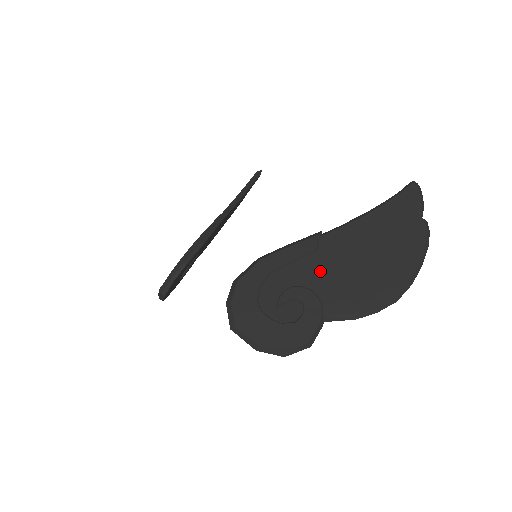
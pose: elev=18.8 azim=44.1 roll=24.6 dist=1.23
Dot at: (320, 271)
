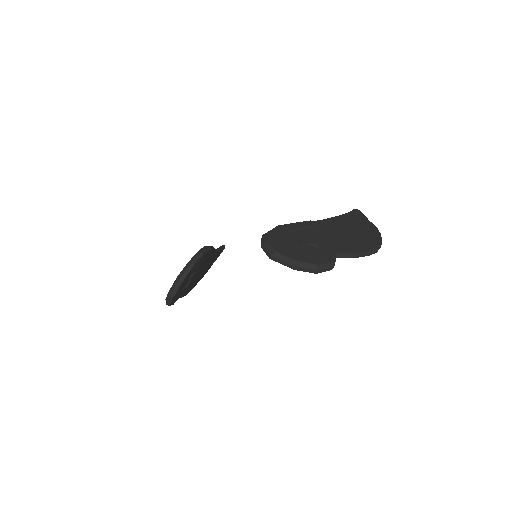
Dot at: (321, 235)
